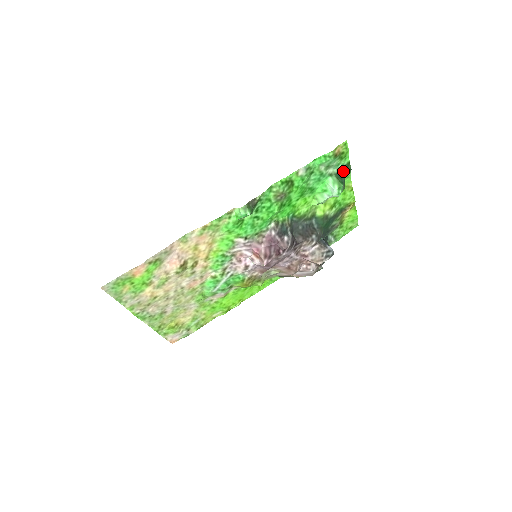
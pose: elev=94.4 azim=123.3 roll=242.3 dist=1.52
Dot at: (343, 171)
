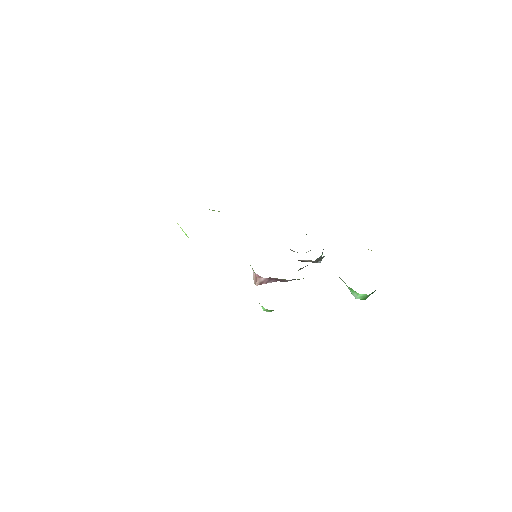
Dot at: occluded
